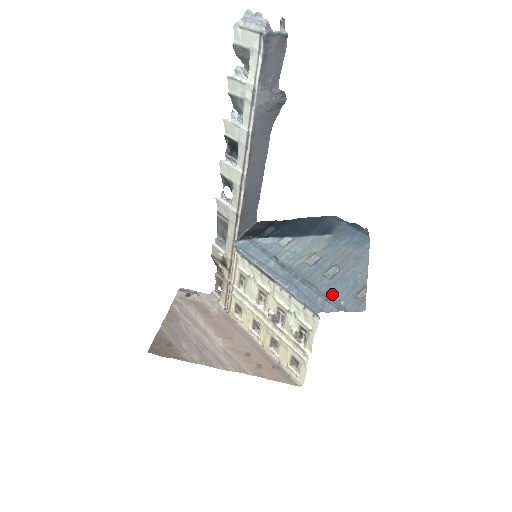
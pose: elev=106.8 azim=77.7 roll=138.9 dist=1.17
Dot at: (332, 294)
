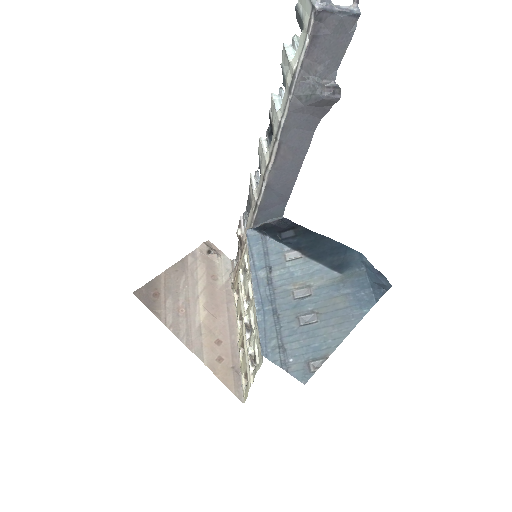
Dot at: (290, 344)
